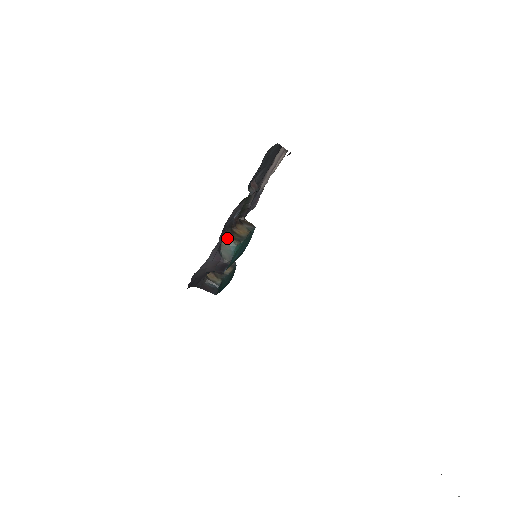
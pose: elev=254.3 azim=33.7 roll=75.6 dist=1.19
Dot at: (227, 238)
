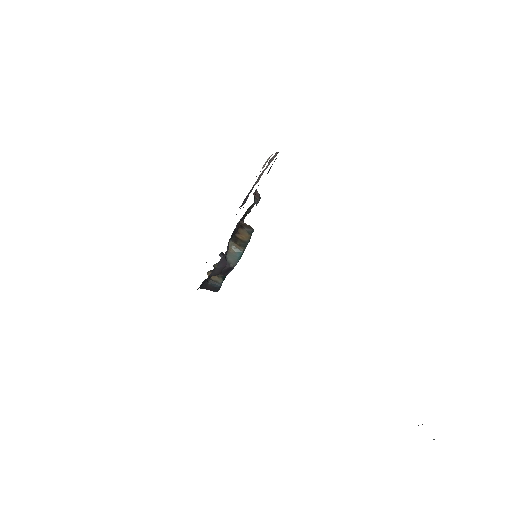
Dot at: (233, 245)
